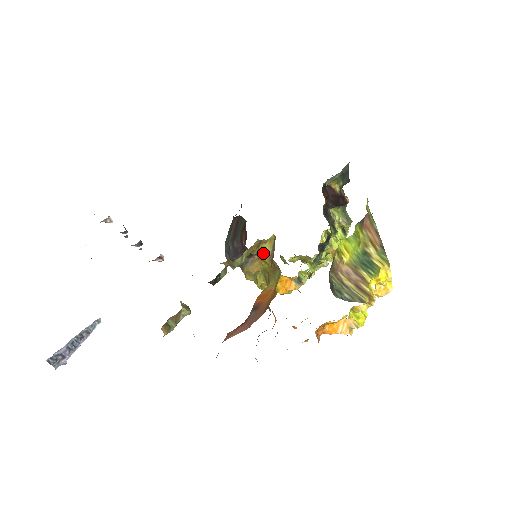
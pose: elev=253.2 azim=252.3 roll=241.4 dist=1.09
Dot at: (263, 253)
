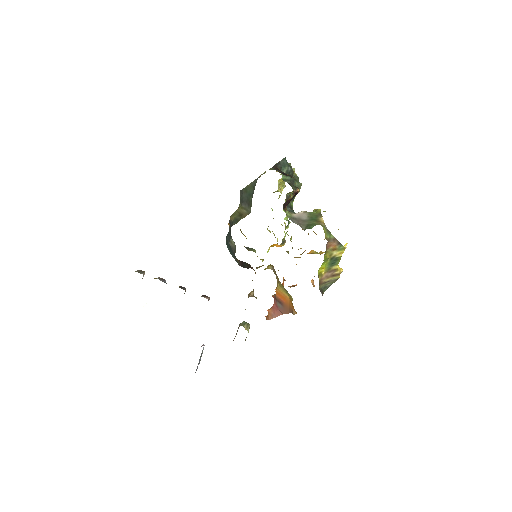
Dot at: (266, 268)
